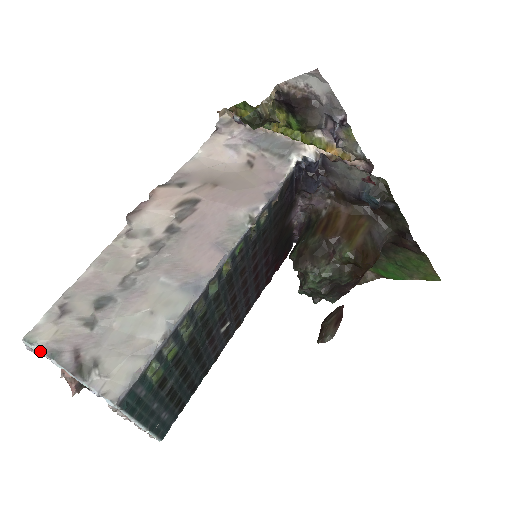
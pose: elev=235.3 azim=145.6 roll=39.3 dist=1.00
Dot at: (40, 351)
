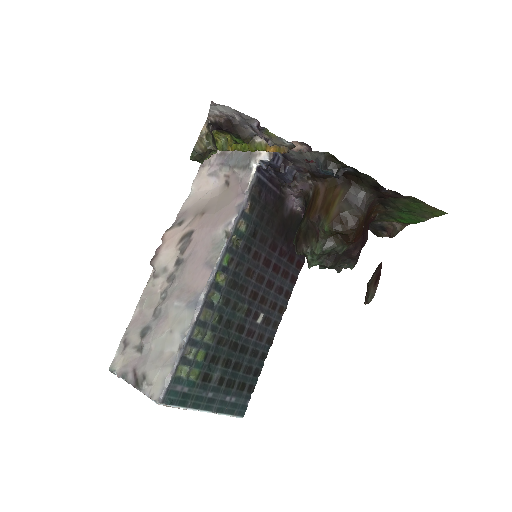
Dot at: (117, 375)
